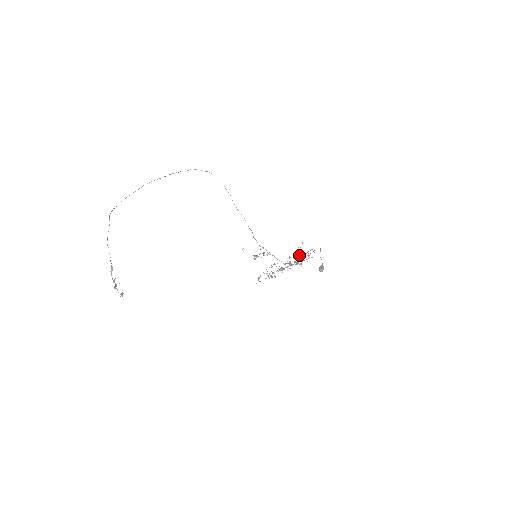
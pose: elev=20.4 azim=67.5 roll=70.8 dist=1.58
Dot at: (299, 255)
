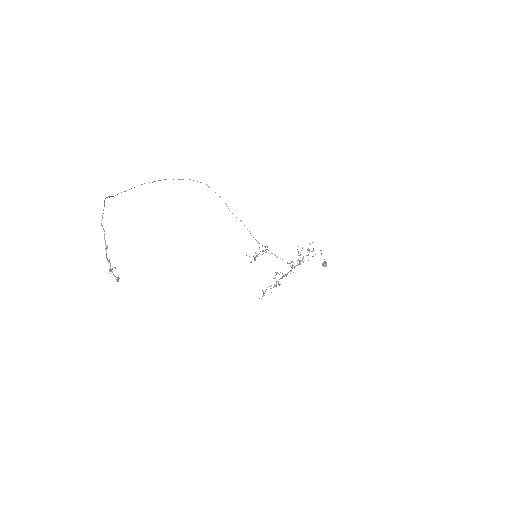
Dot at: (300, 255)
